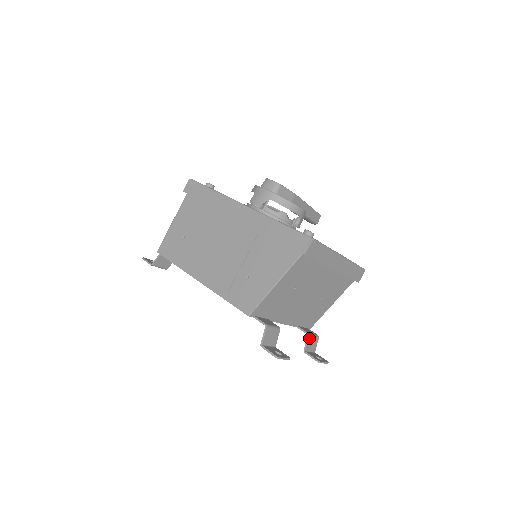
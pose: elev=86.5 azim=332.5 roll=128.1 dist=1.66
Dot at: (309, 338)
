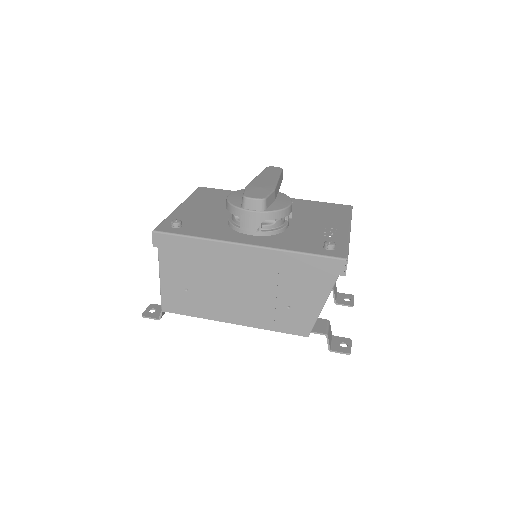
Dot at: (334, 291)
